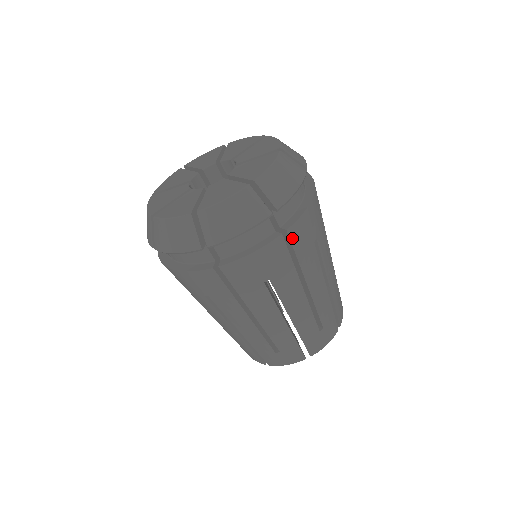
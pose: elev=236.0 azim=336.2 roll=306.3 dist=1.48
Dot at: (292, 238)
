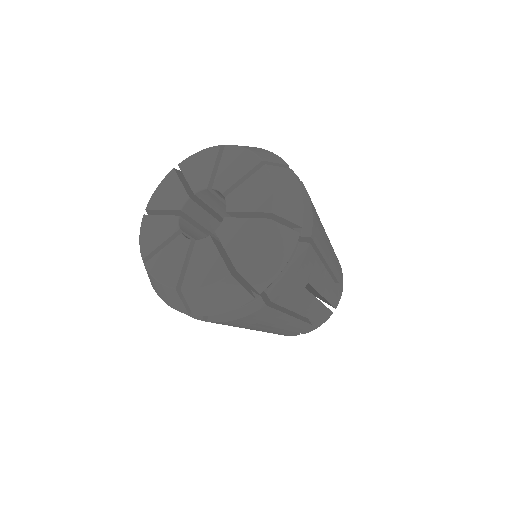
Dot at: (278, 302)
